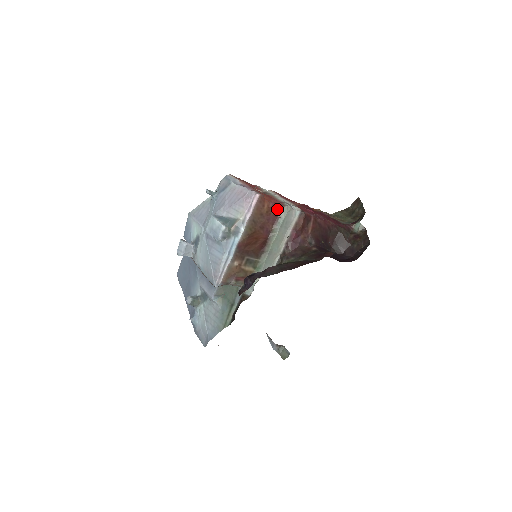
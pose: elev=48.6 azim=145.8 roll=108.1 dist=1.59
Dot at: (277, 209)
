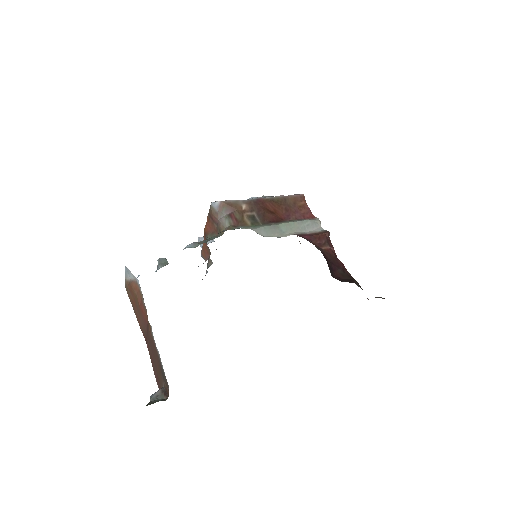
Dot at: (309, 215)
